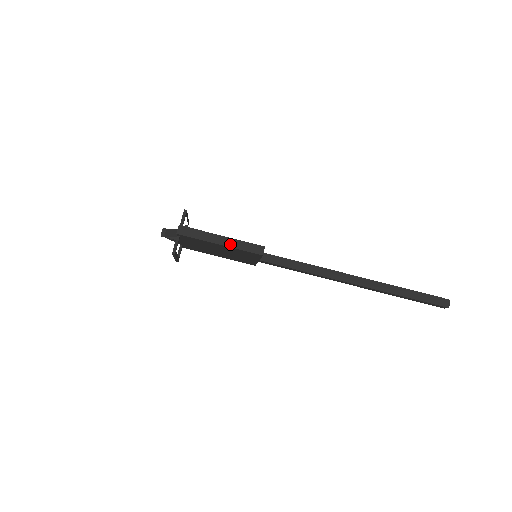
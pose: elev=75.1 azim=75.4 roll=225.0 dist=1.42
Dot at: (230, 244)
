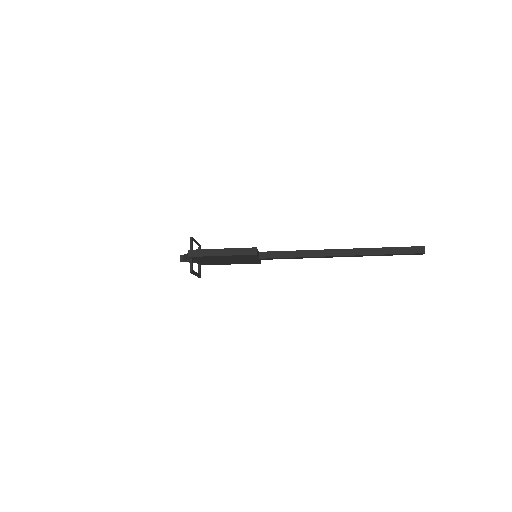
Dot at: (230, 253)
